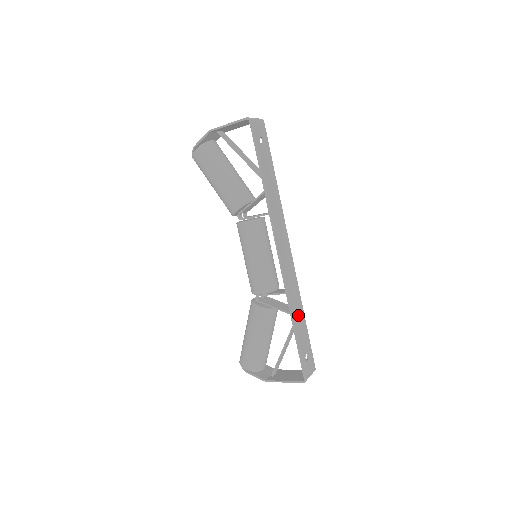
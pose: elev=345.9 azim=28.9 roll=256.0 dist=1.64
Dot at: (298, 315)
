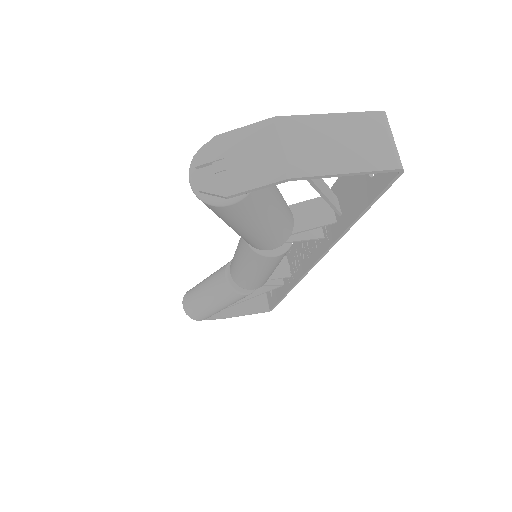
Dot at: occluded
